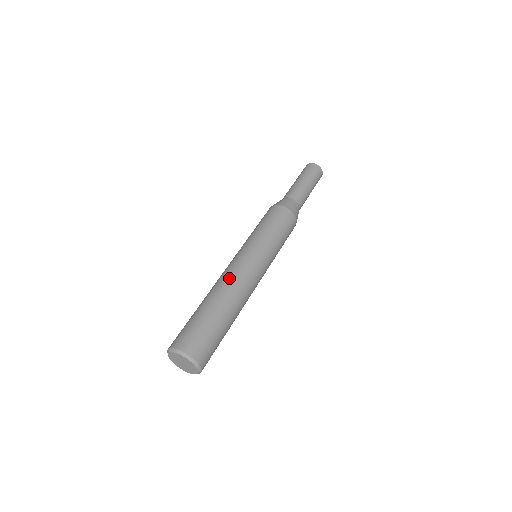
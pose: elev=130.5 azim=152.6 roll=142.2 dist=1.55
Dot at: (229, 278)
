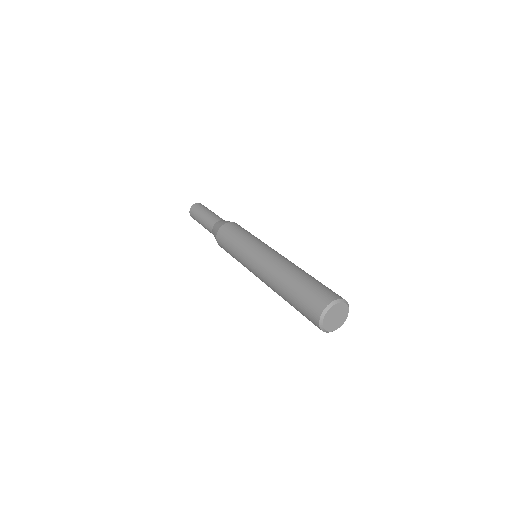
Dot at: (271, 268)
